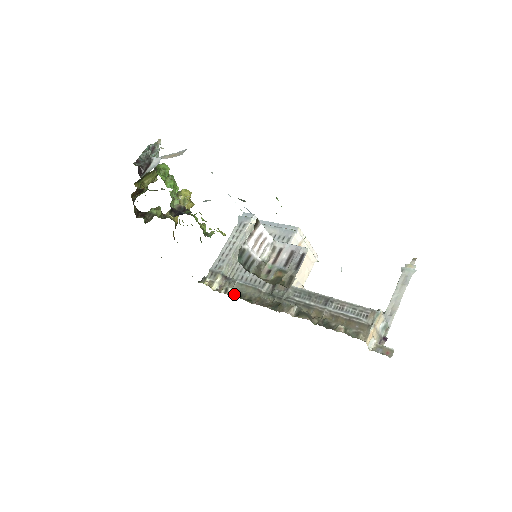
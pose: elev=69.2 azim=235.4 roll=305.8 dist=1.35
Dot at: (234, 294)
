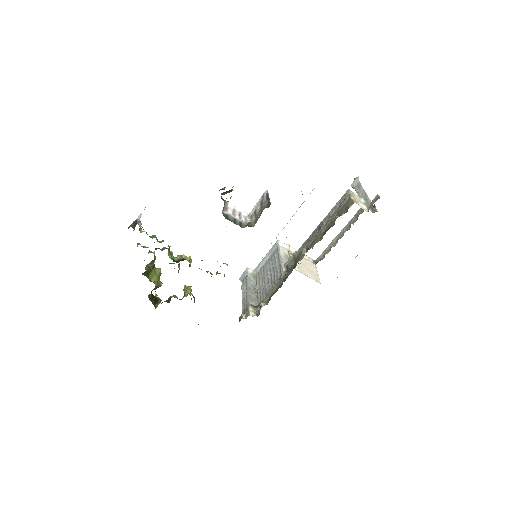
Dot at: (267, 303)
